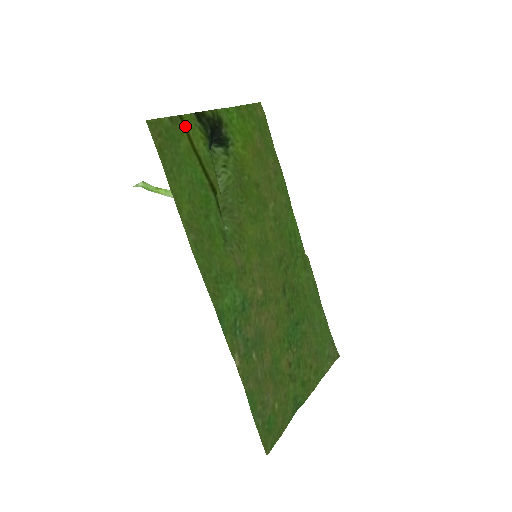
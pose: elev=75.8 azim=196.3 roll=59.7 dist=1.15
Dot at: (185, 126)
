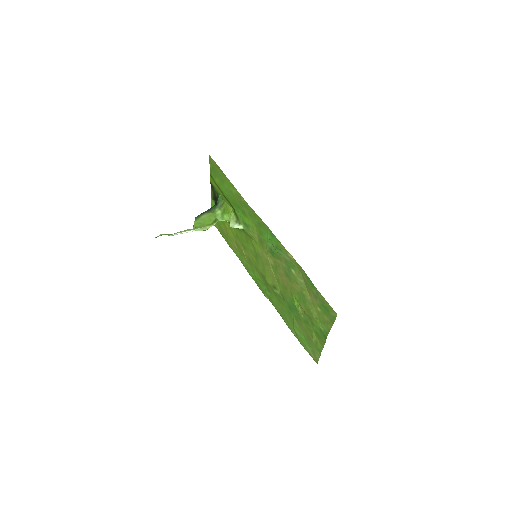
Dot at: (212, 179)
